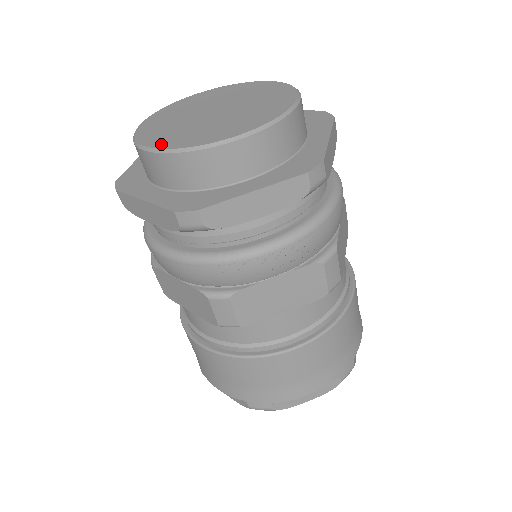
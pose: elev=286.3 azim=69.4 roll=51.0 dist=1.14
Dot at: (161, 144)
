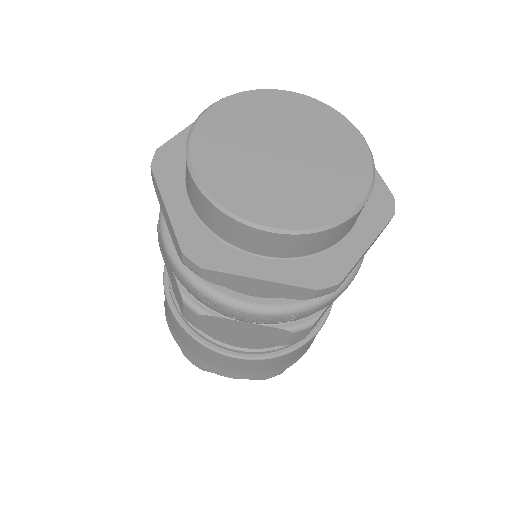
Dot at: (206, 176)
